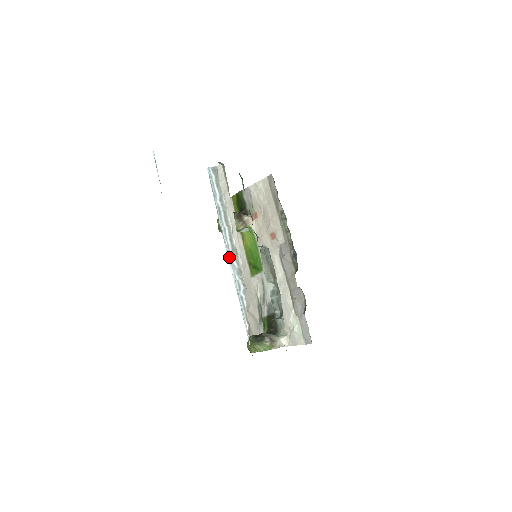
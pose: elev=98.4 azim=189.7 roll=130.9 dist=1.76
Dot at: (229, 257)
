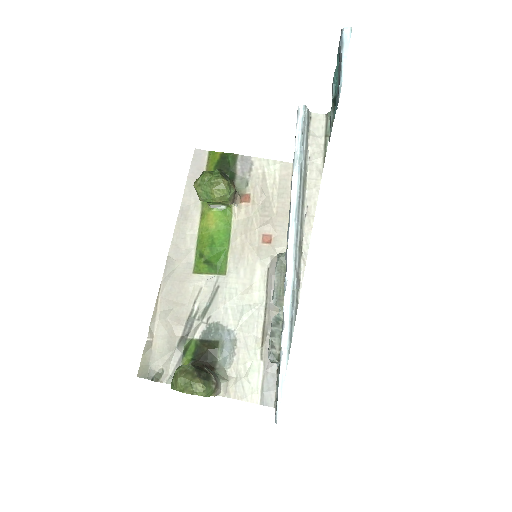
Dot at: (295, 249)
